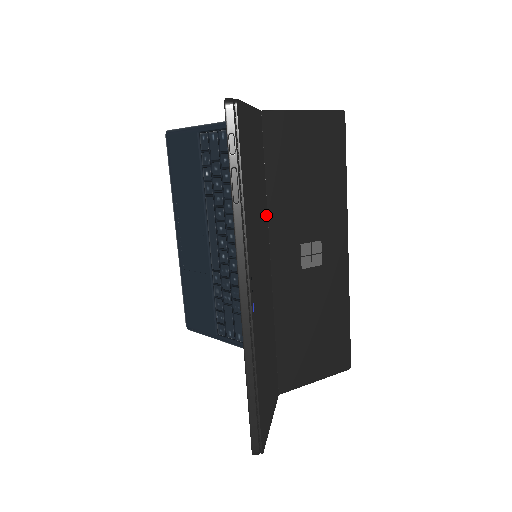
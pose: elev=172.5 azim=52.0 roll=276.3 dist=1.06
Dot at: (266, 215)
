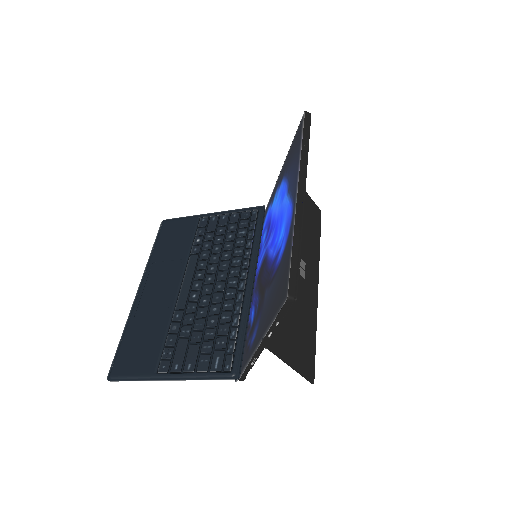
Dot at: occluded
